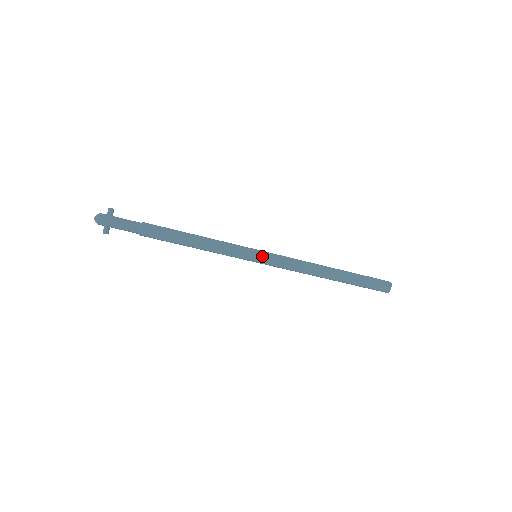
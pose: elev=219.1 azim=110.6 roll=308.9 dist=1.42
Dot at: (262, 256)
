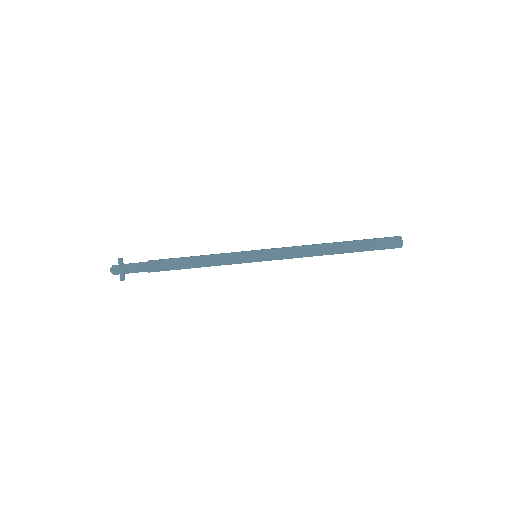
Dot at: (260, 255)
